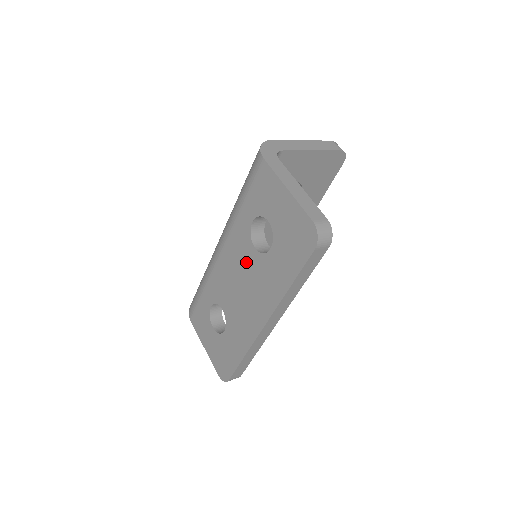
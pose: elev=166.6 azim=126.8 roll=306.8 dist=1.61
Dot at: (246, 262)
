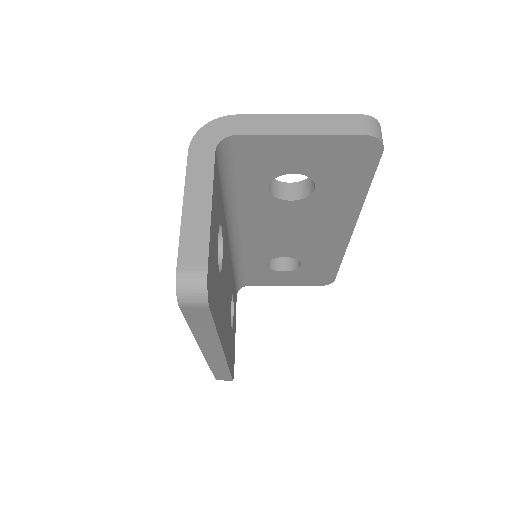
Dot at: occluded
